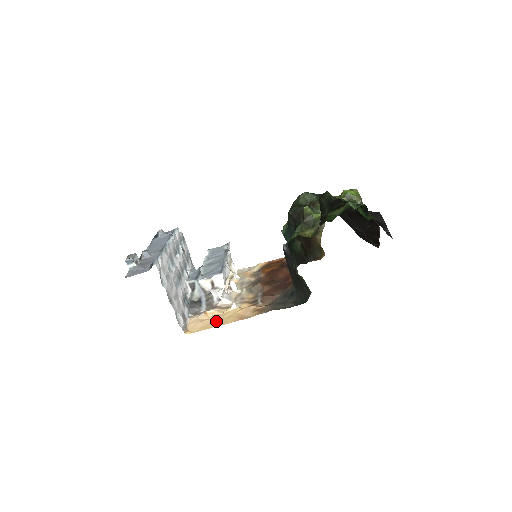
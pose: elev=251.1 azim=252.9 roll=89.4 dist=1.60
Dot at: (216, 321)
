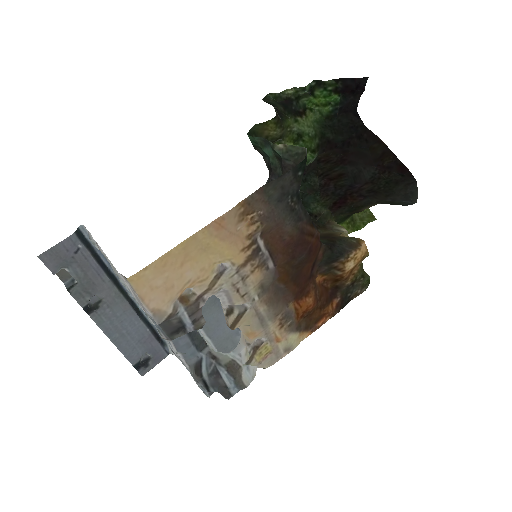
Dot at: (185, 260)
